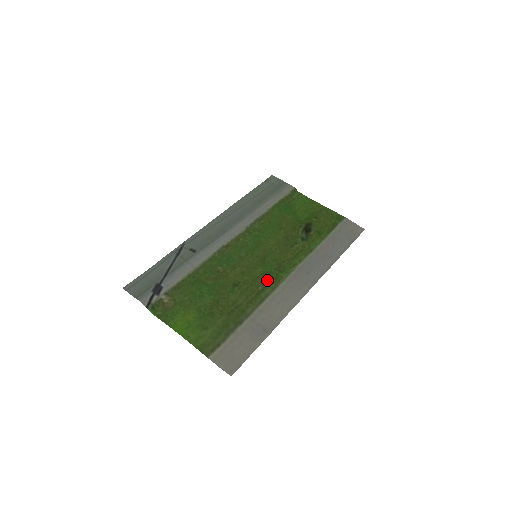
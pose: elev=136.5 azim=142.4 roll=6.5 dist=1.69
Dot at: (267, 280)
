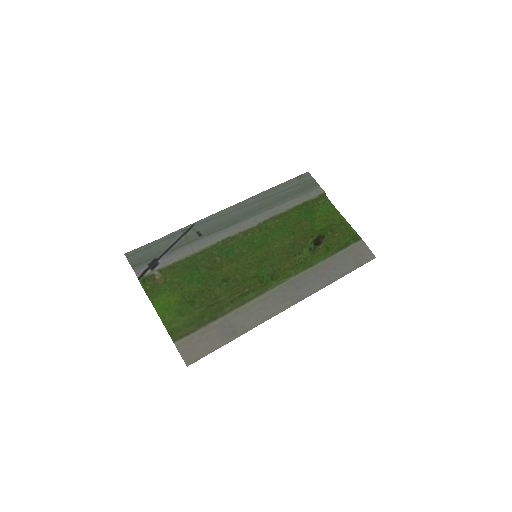
Dot at: (256, 284)
